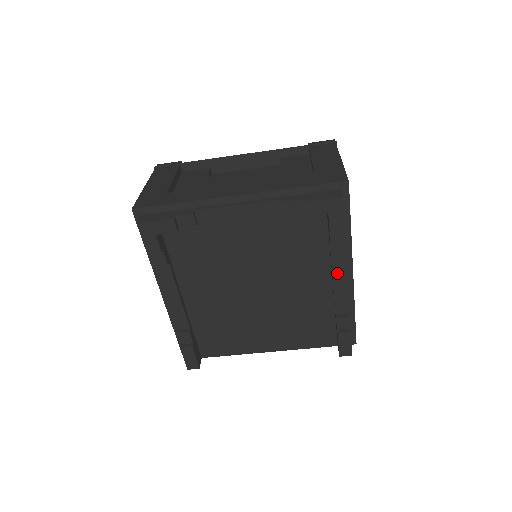
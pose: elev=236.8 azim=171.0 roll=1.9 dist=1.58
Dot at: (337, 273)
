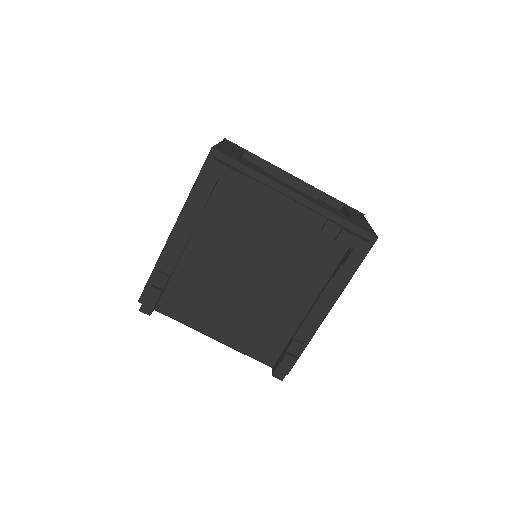
Dot at: (320, 303)
